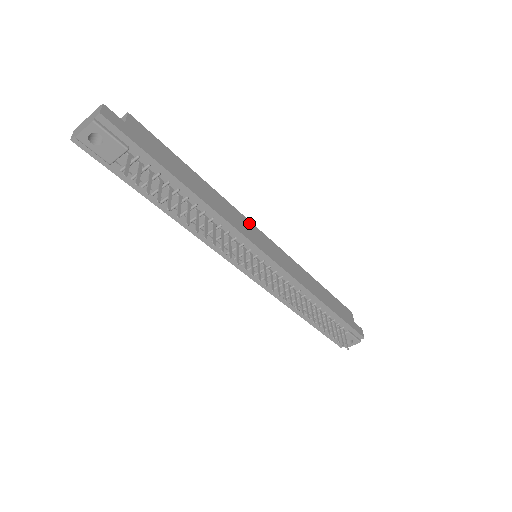
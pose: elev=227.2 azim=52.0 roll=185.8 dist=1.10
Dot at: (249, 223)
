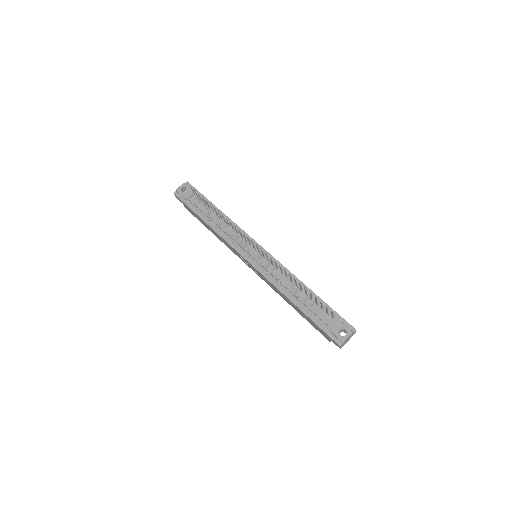
Dot at: occluded
